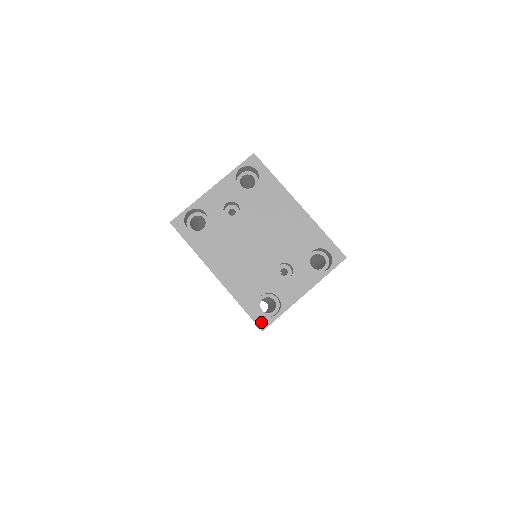
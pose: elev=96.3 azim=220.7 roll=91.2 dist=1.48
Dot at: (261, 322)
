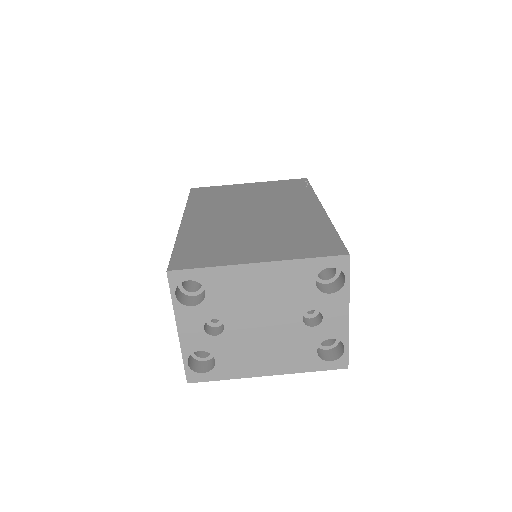
Dot at: (340, 365)
